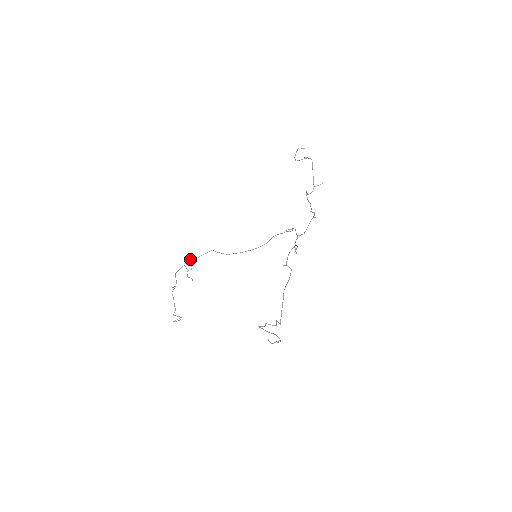
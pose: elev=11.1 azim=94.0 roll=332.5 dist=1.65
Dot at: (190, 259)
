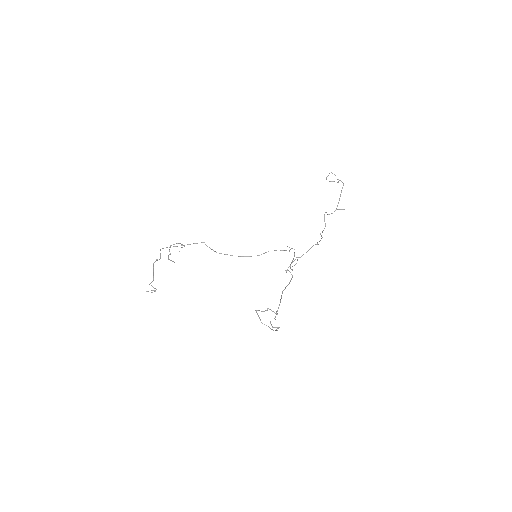
Dot at: occluded
